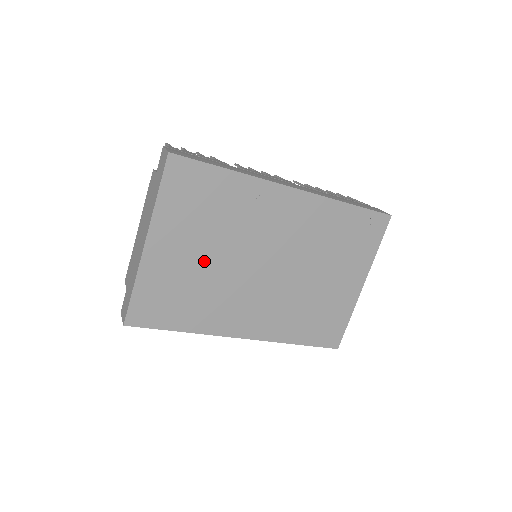
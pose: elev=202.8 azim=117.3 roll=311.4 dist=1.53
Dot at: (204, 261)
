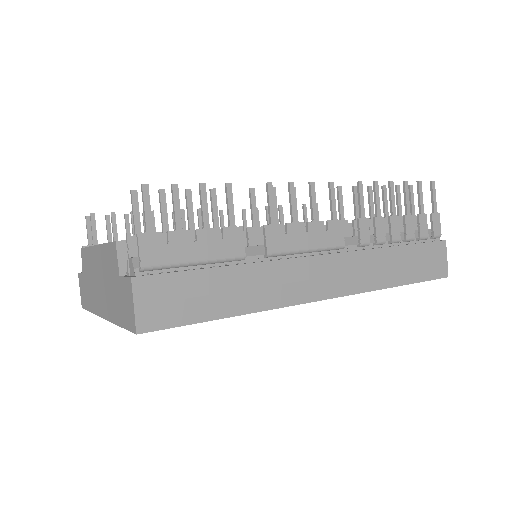
Dot at: occluded
